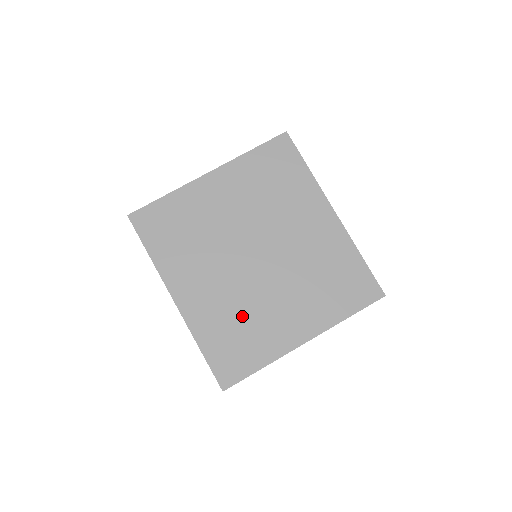
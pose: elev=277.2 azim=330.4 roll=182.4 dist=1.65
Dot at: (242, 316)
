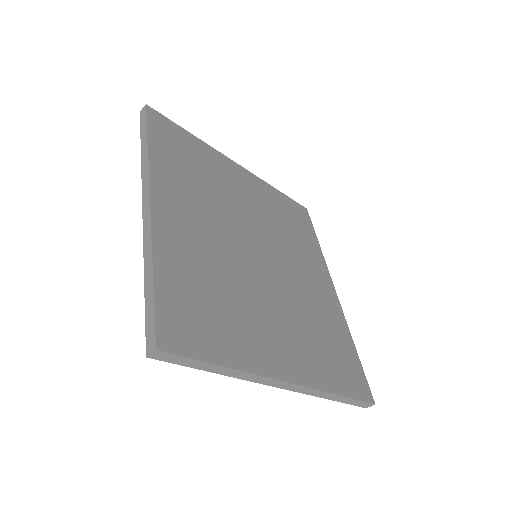
Dot at: (225, 287)
